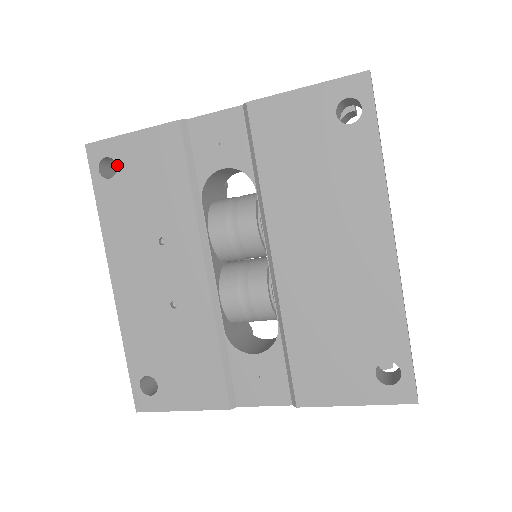
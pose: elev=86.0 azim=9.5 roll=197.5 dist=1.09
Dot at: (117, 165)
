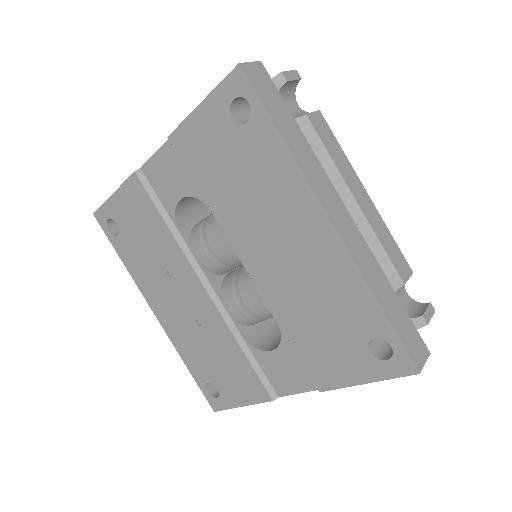
Dot at: (117, 223)
